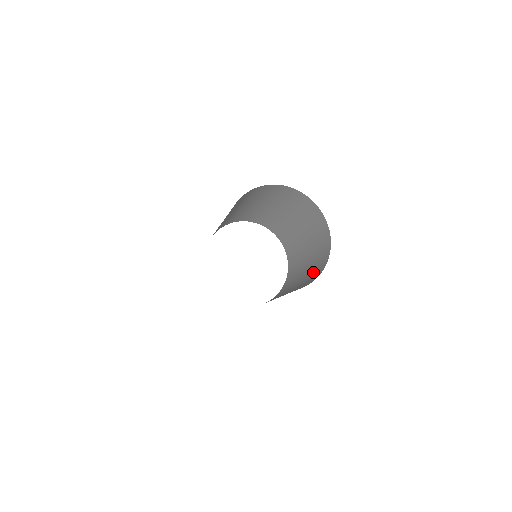
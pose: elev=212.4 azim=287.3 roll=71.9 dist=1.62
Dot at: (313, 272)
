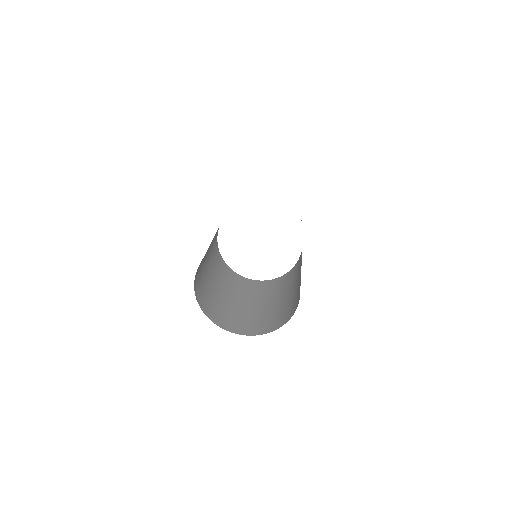
Dot at: occluded
